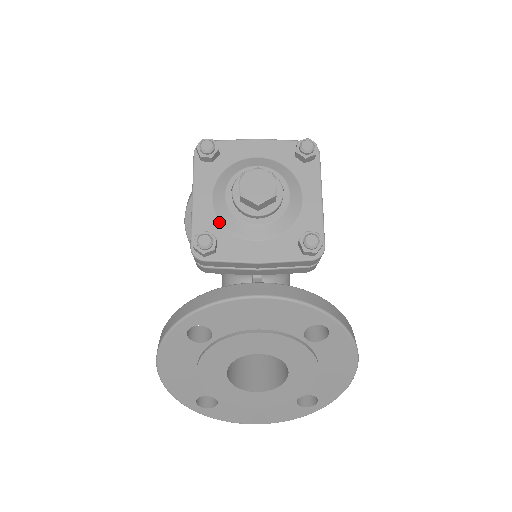
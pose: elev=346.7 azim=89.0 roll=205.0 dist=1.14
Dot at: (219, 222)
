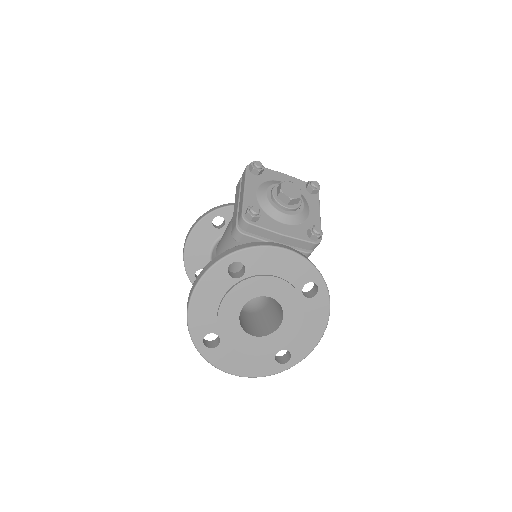
Dot at: (260, 207)
